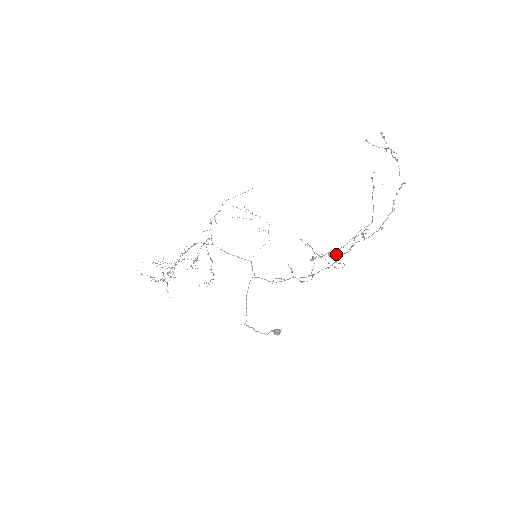
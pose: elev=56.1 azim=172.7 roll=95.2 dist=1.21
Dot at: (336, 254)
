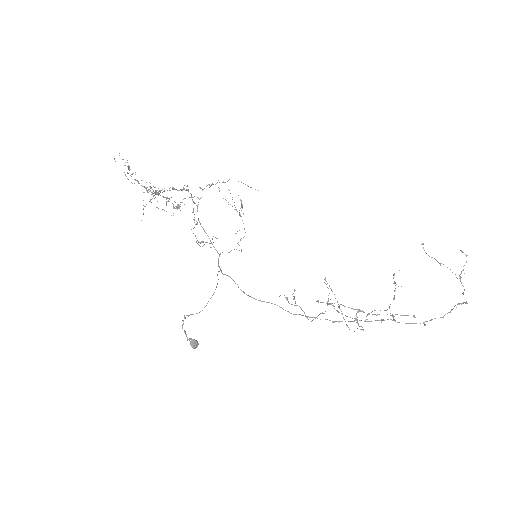
Dot at: occluded
